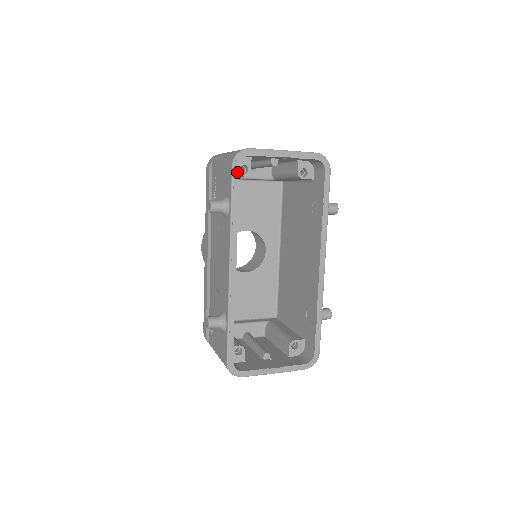
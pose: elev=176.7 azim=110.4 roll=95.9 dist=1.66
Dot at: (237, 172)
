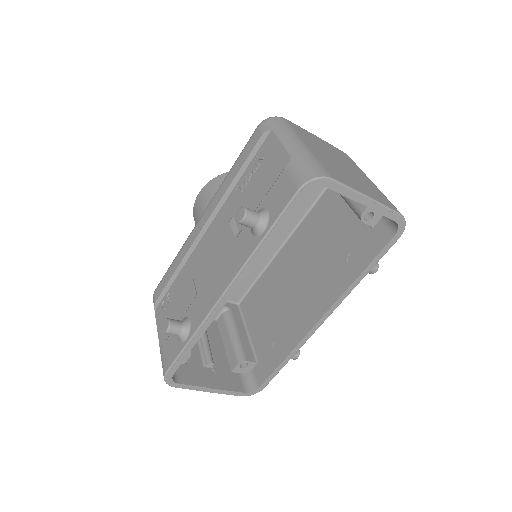
Dot at: (299, 200)
